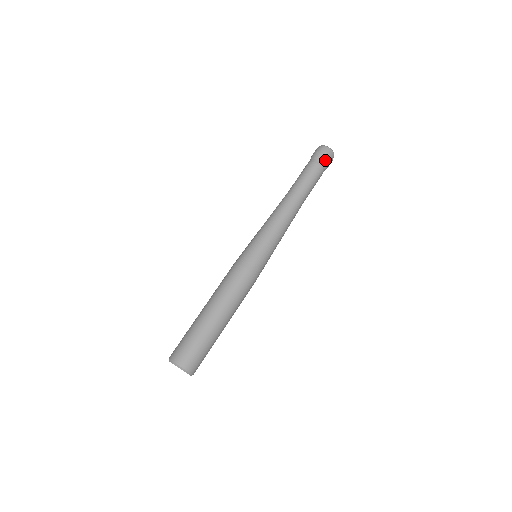
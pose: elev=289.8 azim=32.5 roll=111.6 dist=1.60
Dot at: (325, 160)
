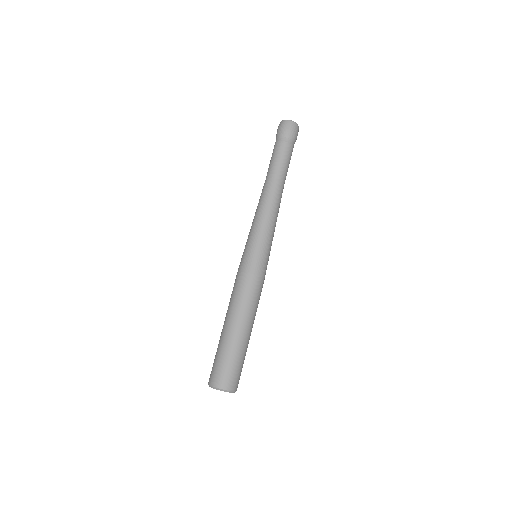
Dot at: (284, 133)
